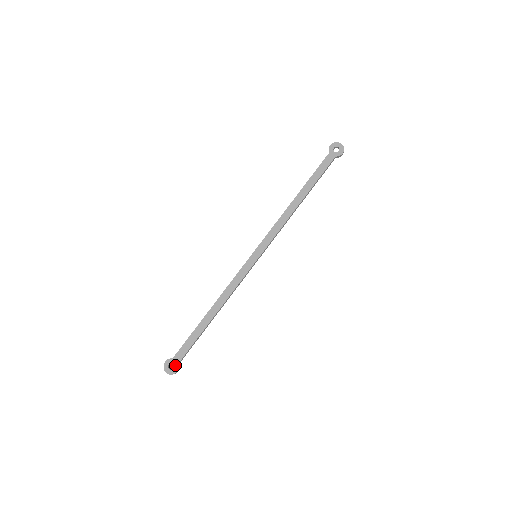
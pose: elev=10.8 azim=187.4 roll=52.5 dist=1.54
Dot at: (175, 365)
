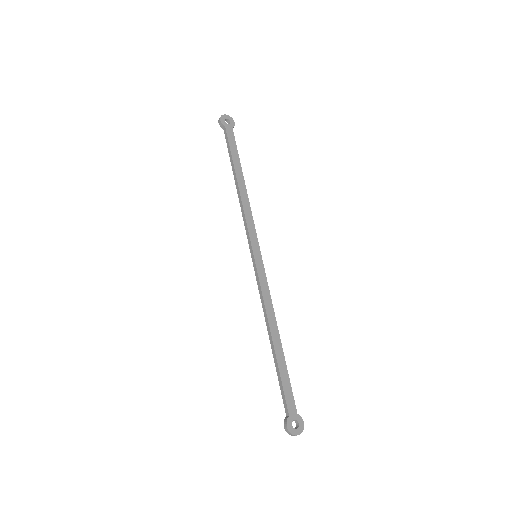
Dot at: (297, 419)
